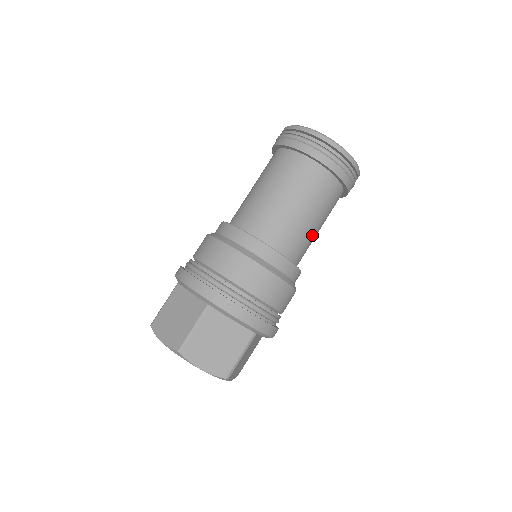
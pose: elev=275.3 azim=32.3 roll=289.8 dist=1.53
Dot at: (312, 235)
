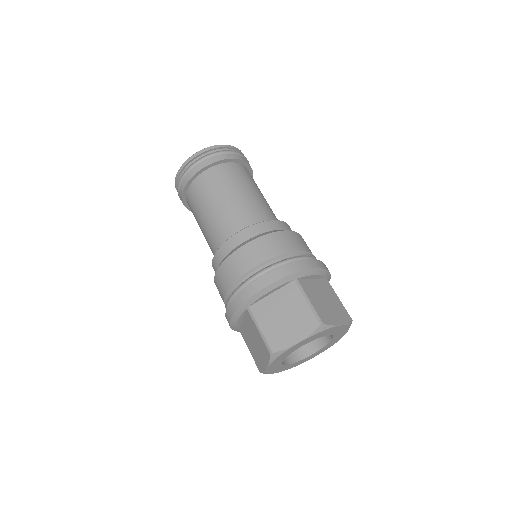
Dot at: occluded
